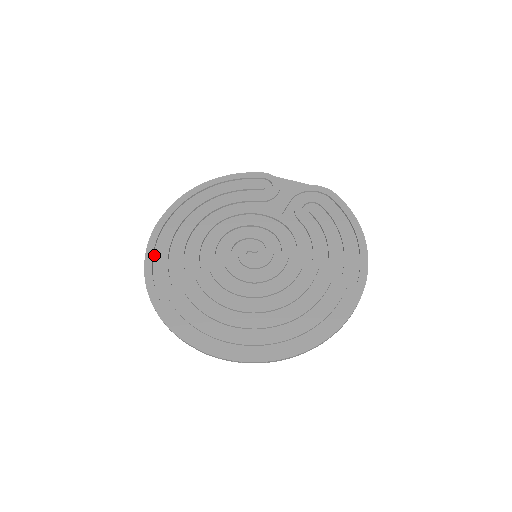
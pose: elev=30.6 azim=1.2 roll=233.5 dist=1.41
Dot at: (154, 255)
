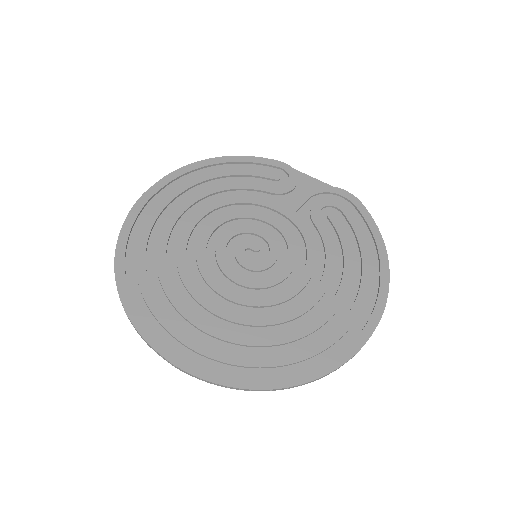
Dot at: (132, 231)
